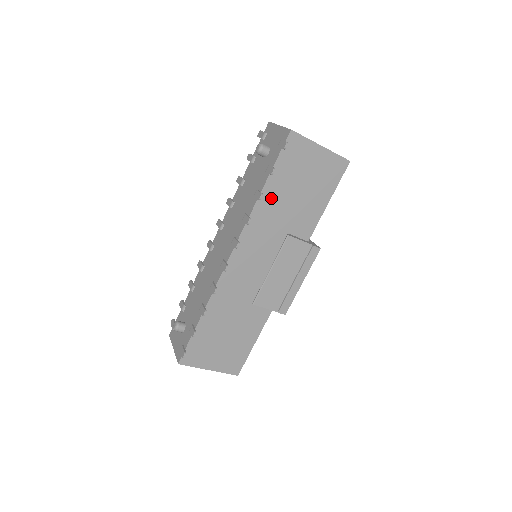
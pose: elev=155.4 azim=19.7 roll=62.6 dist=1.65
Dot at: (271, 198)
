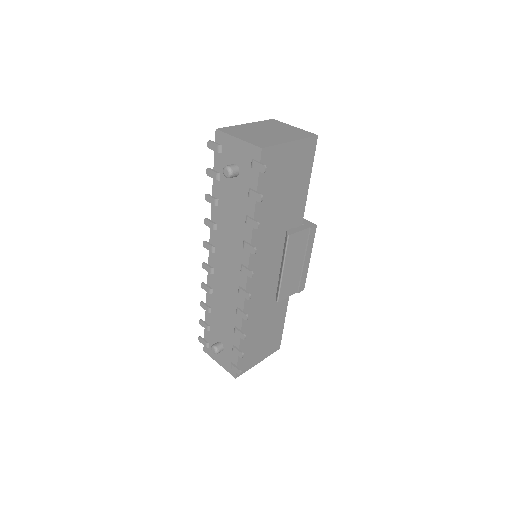
Dot at: (263, 216)
